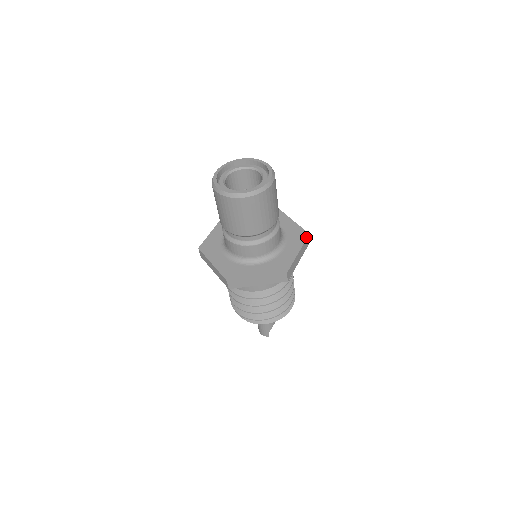
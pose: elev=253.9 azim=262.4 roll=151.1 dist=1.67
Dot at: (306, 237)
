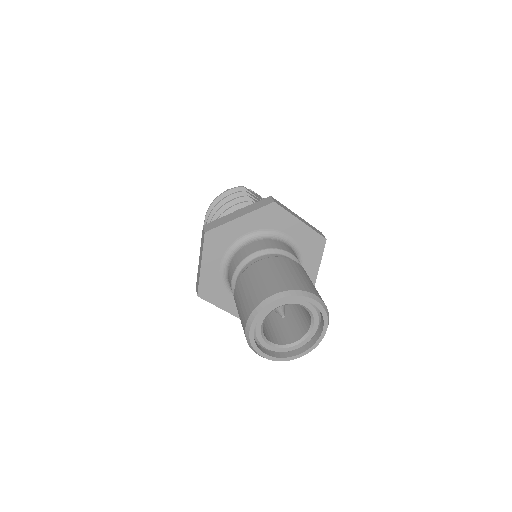
Dot at: occluded
